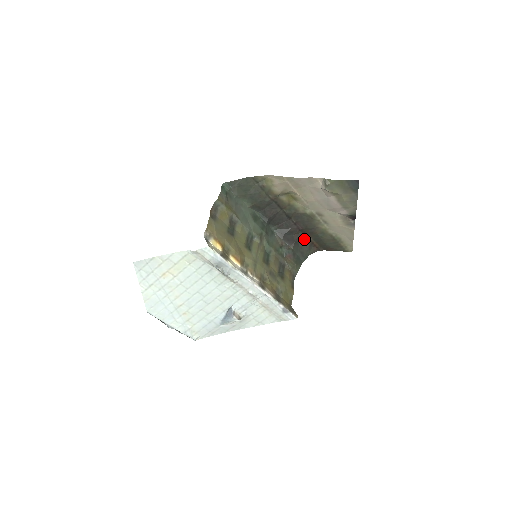
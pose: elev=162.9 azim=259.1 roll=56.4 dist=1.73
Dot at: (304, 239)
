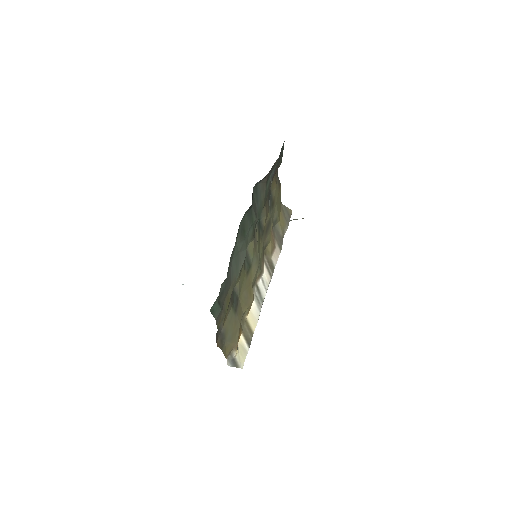
Dot at: occluded
